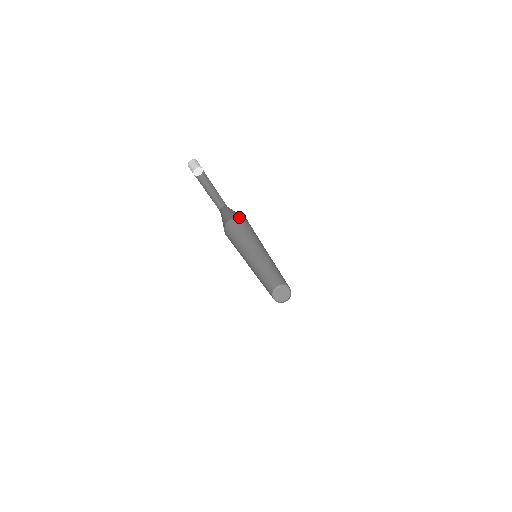
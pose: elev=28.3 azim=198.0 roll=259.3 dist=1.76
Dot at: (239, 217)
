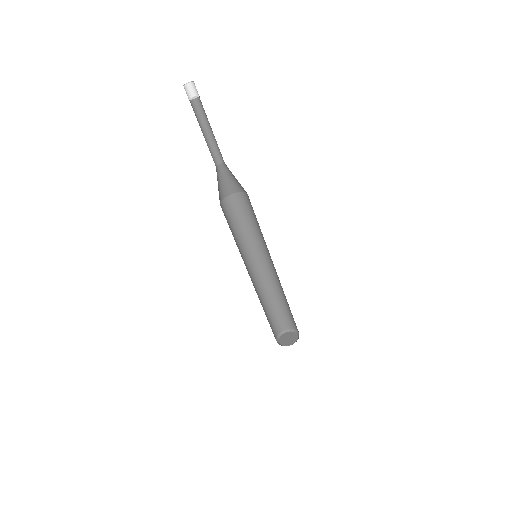
Dot at: (235, 195)
